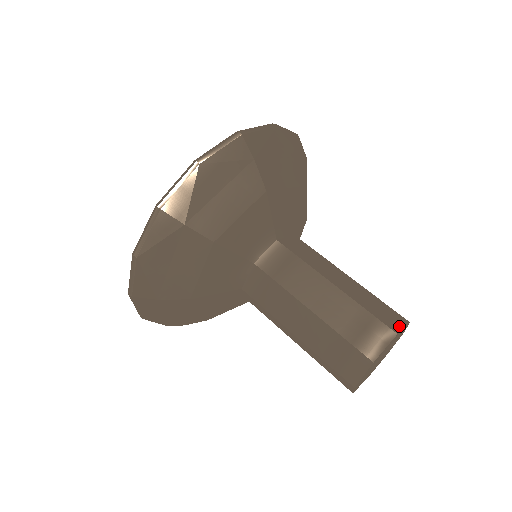
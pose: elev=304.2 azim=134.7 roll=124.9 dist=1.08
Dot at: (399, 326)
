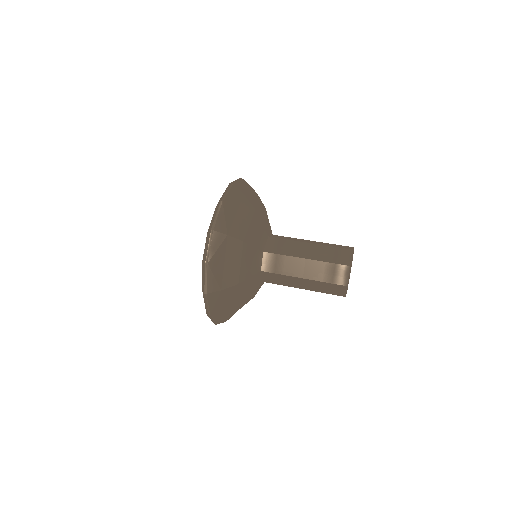
Dot at: (351, 248)
